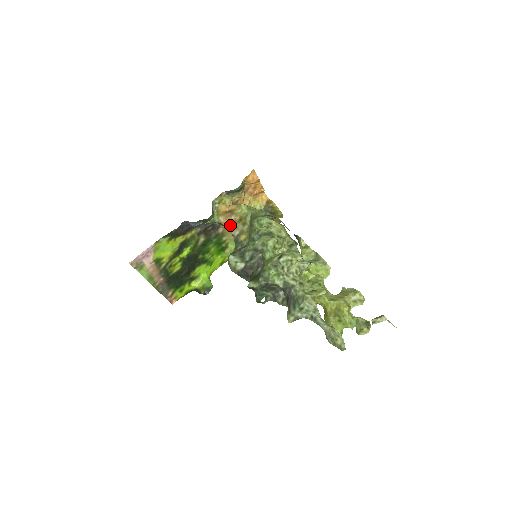
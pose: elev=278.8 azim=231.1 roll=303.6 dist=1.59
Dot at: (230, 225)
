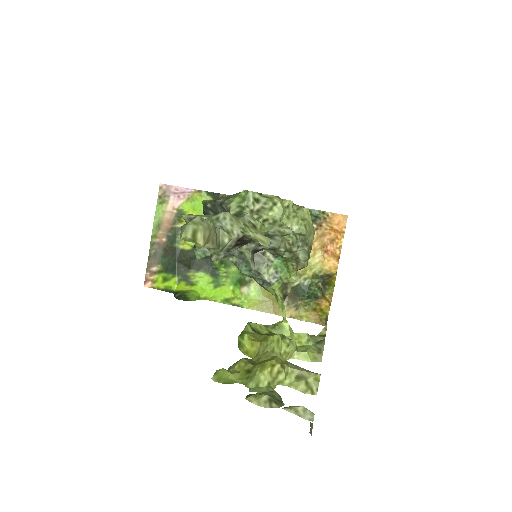
Dot at: occluded
